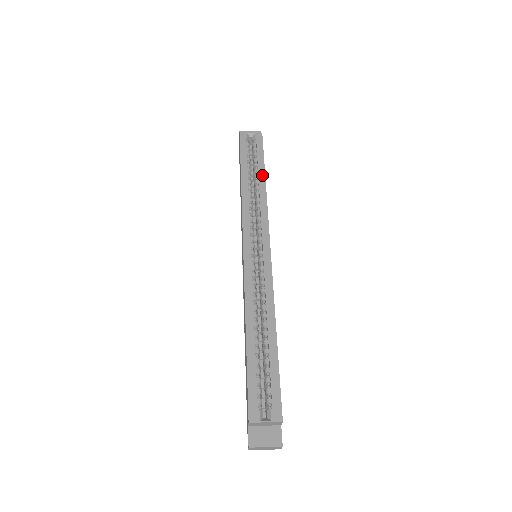
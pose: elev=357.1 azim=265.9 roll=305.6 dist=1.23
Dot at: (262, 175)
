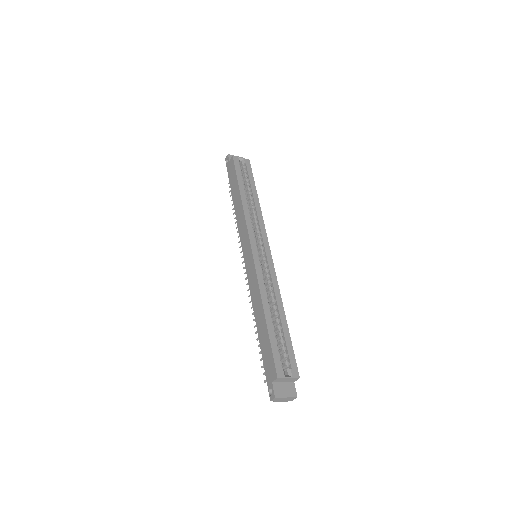
Dot at: (255, 193)
